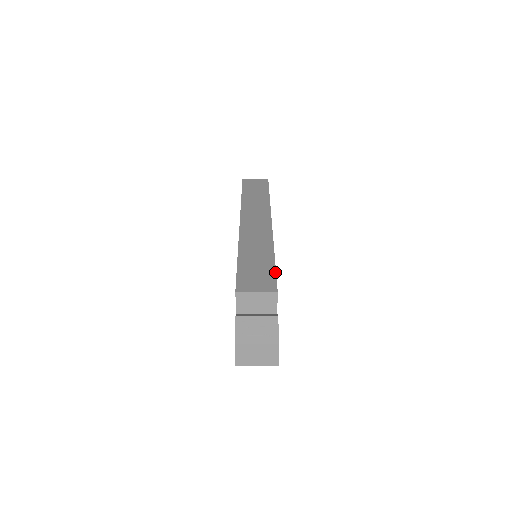
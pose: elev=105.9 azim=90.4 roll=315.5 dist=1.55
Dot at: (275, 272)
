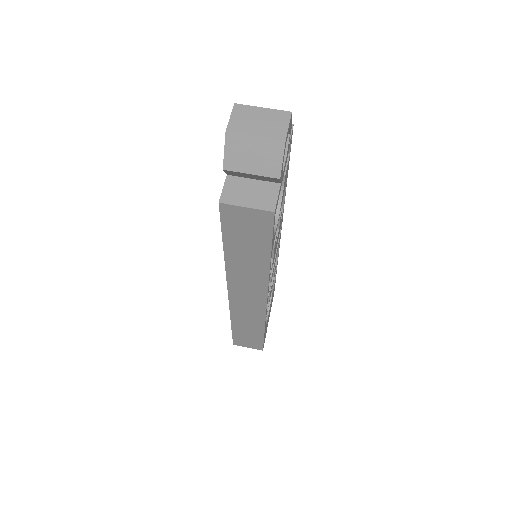
Dot at: occluded
